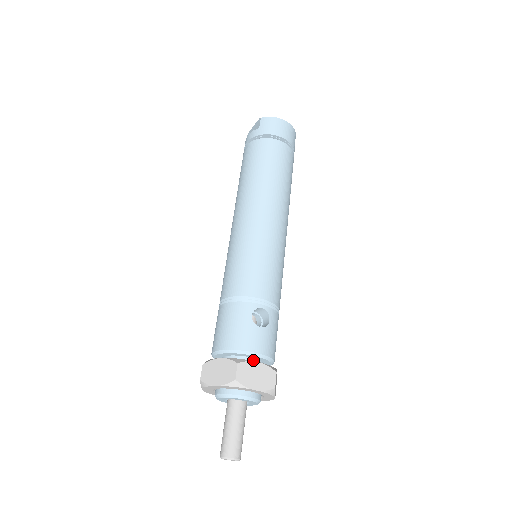
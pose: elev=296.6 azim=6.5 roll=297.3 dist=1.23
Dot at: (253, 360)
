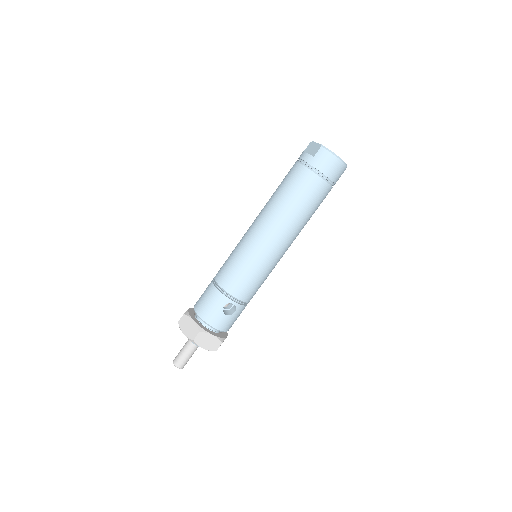
Dot at: occluded
